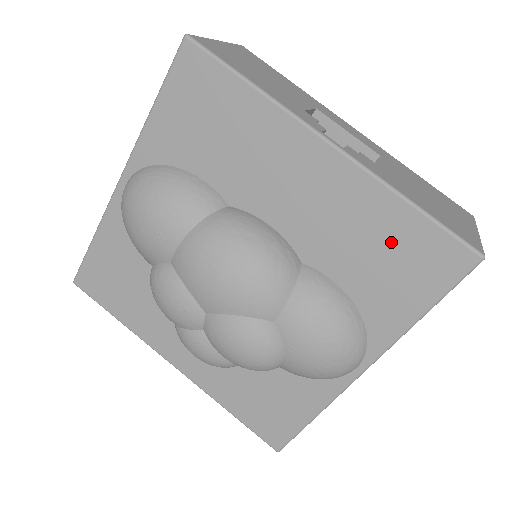
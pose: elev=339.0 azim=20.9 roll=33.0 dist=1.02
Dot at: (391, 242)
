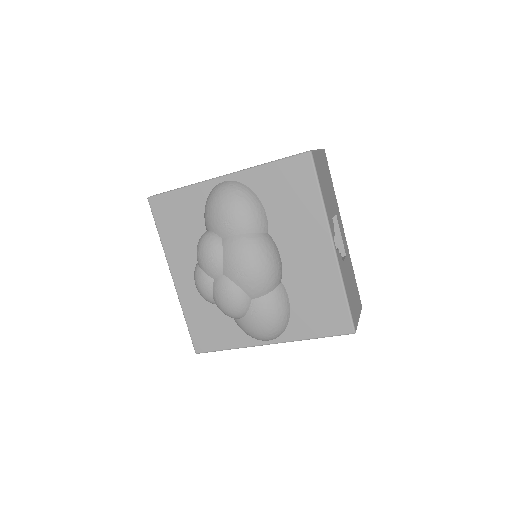
Dot at: (326, 302)
